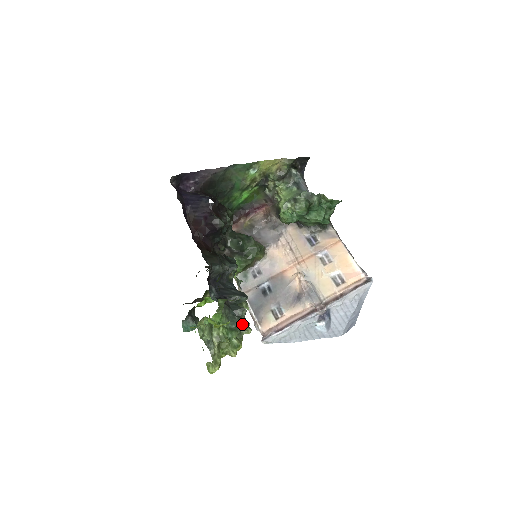
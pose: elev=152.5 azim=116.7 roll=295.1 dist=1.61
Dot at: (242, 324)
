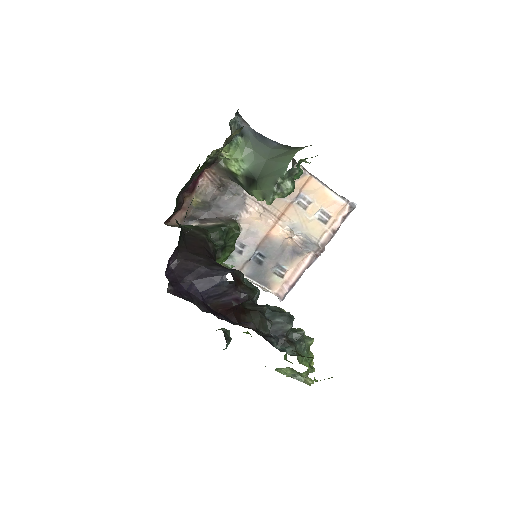
Dot at: (305, 341)
